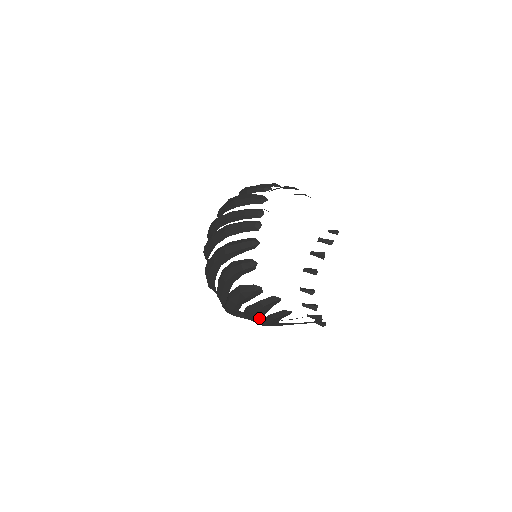
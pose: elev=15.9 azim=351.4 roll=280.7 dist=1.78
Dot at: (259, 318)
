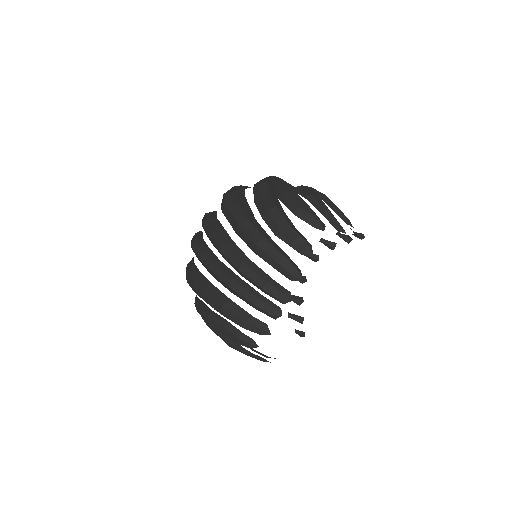
Dot at: occluded
